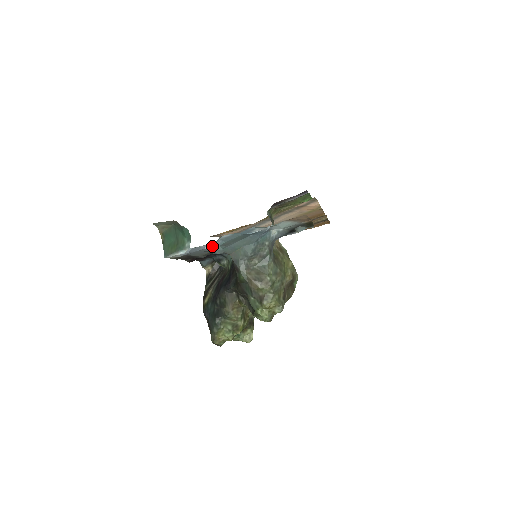
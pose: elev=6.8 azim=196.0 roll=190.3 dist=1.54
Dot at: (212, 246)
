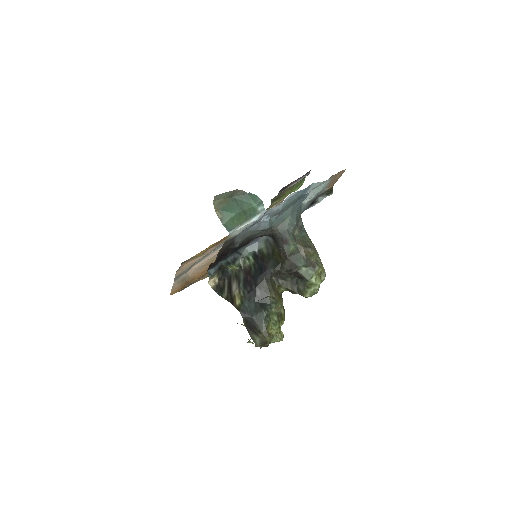
Dot at: (267, 217)
